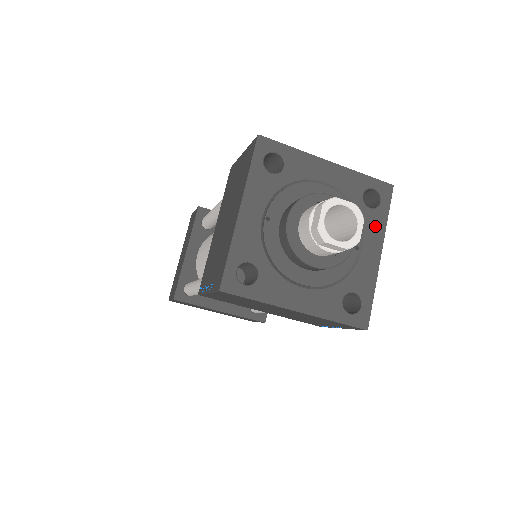
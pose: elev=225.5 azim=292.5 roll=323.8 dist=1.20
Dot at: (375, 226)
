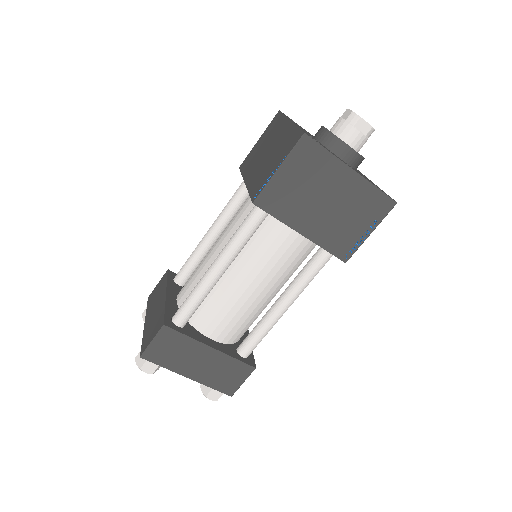
Dot at: (361, 173)
